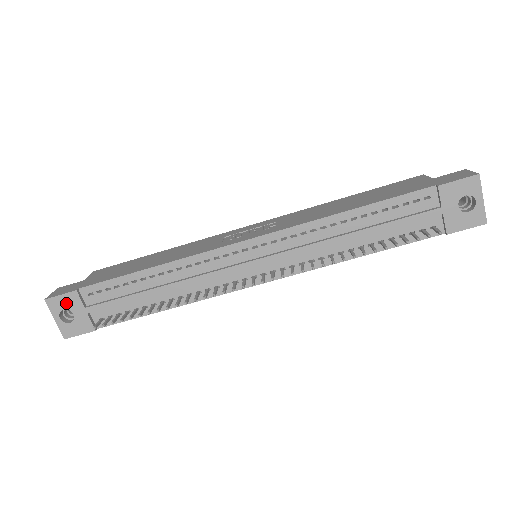
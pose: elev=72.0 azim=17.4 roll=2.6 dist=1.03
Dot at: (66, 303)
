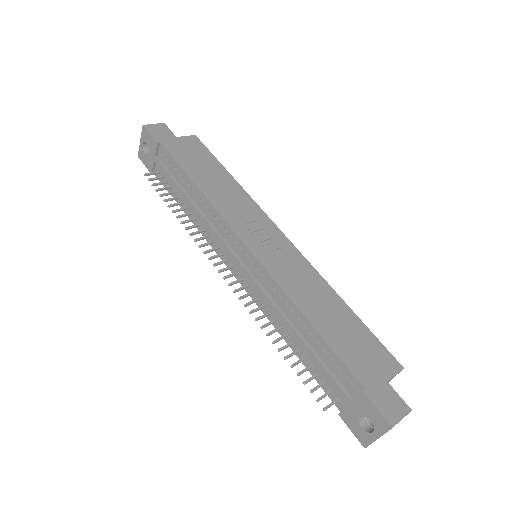
Dot at: (150, 141)
